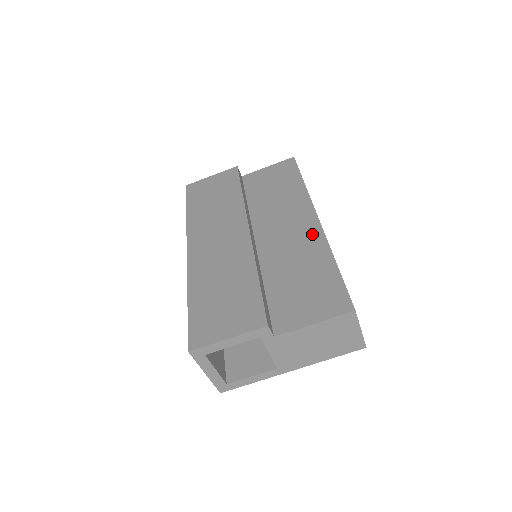
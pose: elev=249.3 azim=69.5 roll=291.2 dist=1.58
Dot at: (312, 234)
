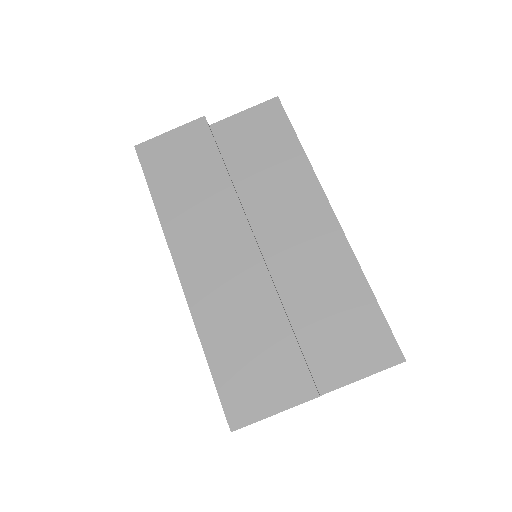
Dot at: (333, 243)
